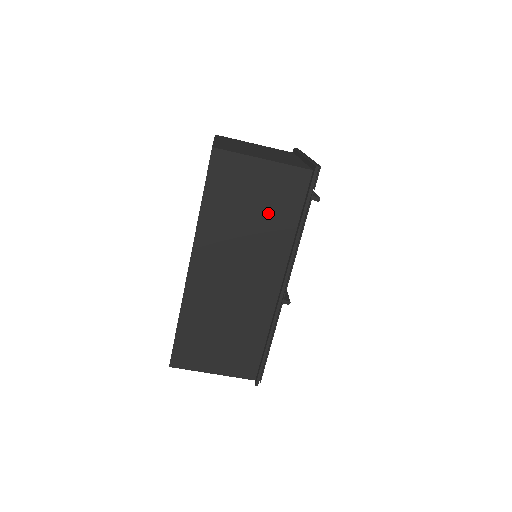
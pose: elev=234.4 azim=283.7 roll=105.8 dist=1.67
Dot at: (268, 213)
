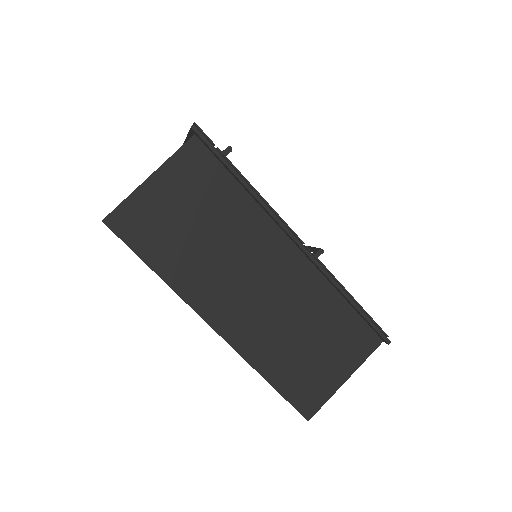
Dot at: (210, 209)
